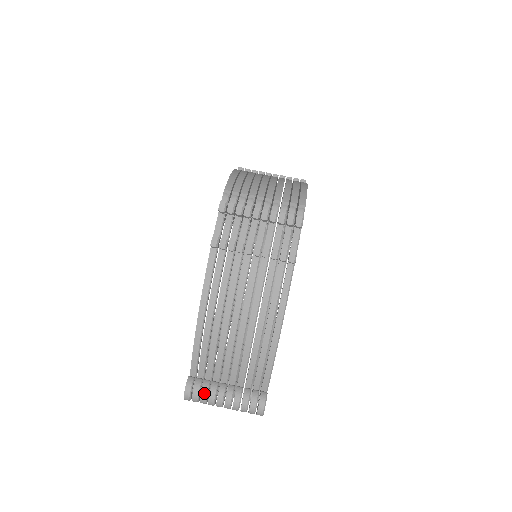
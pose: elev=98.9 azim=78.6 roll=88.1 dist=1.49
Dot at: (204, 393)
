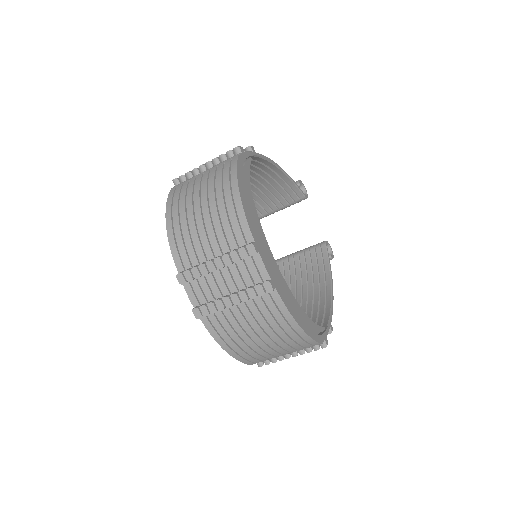
Dot at: occluded
